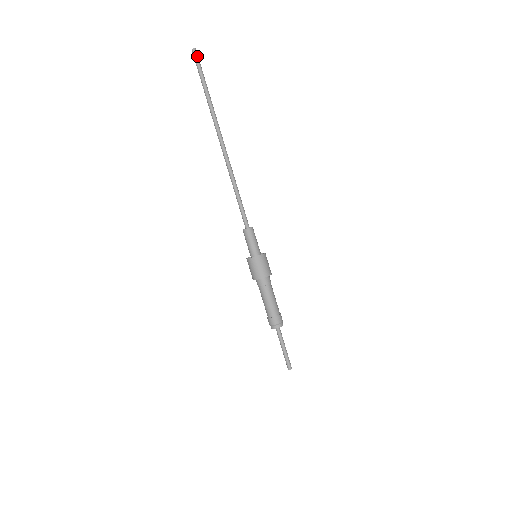
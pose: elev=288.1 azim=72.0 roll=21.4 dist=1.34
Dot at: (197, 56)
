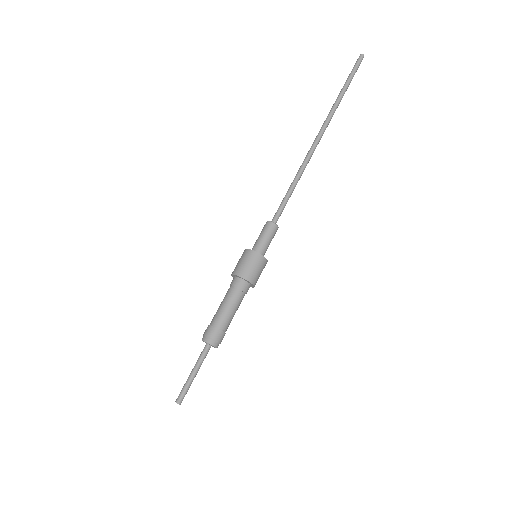
Dot at: (360, 61)
